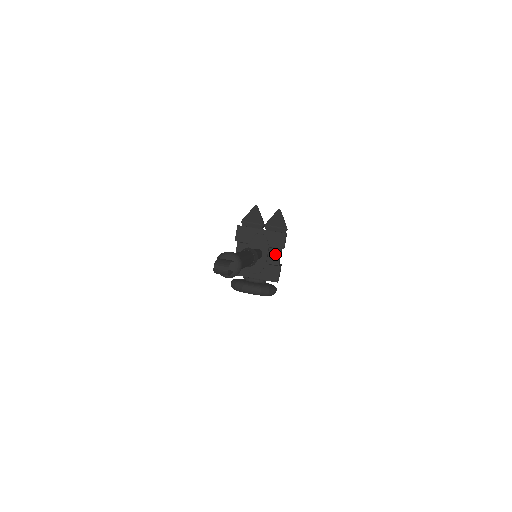
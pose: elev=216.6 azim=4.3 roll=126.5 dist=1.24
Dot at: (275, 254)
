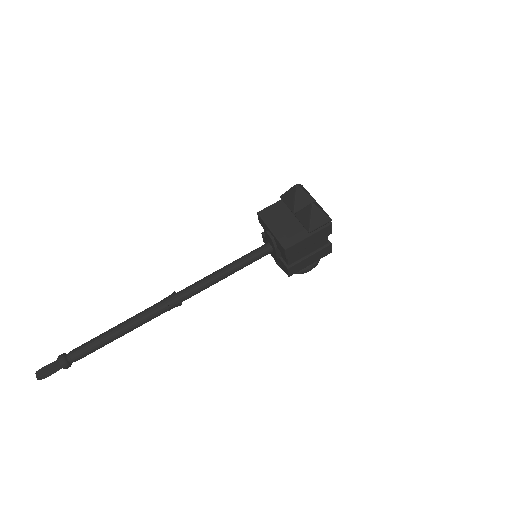
Dot at: occluded
